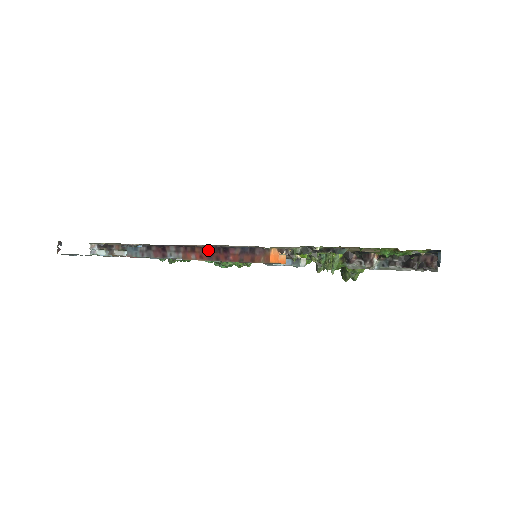
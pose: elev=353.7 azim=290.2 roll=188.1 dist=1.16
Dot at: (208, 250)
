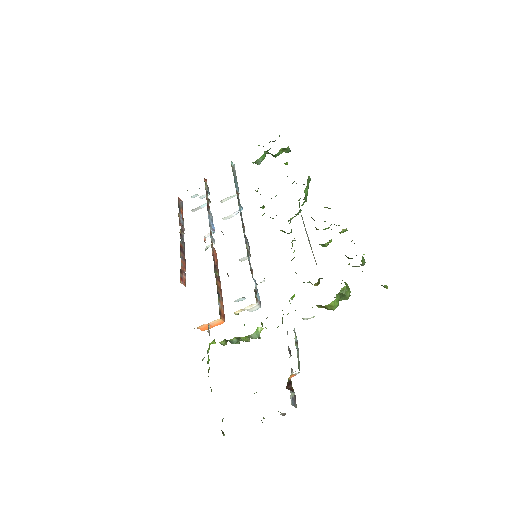
Dot at: occluded
